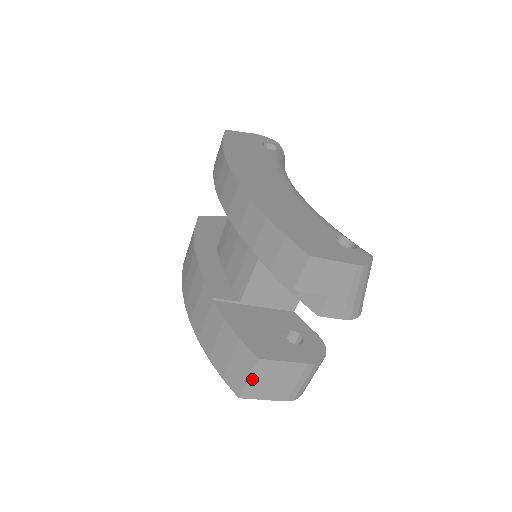
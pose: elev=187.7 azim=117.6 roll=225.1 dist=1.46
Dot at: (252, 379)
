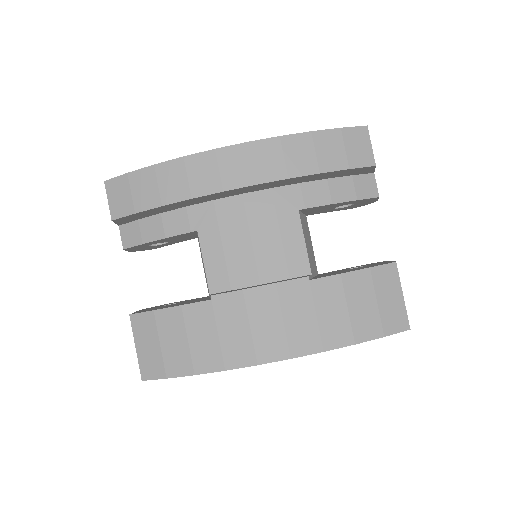
Dot at: (402, 295)
